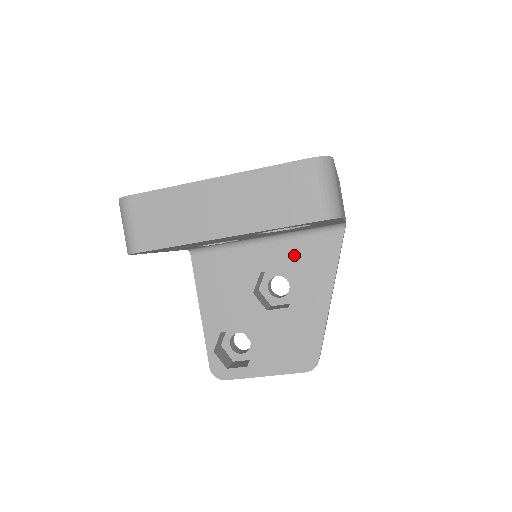
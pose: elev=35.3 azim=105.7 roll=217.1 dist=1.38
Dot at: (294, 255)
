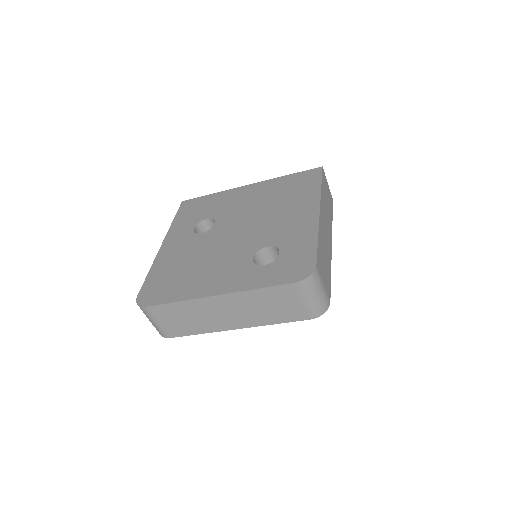
Dot at: occluded
